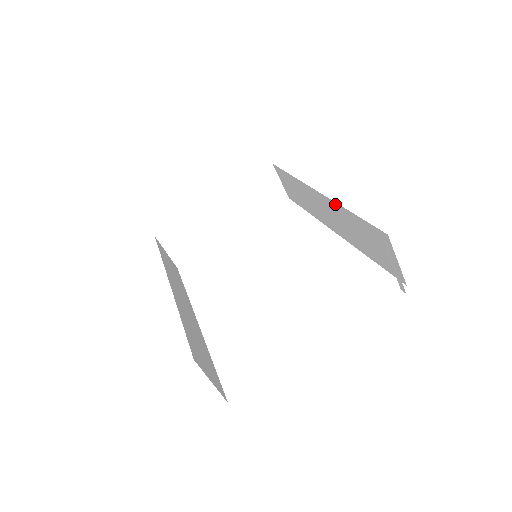
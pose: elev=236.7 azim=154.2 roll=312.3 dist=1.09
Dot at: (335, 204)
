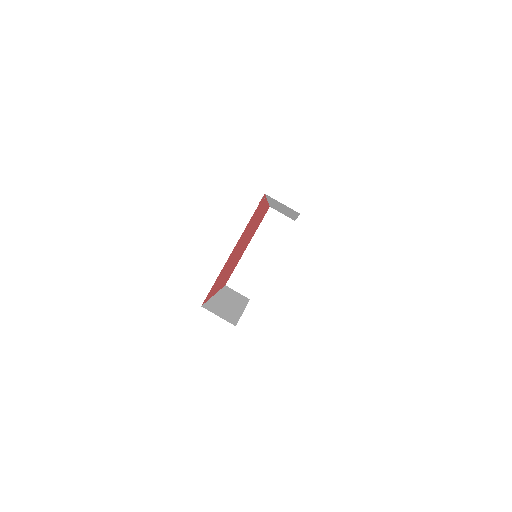
Dot at: (269, 200)
